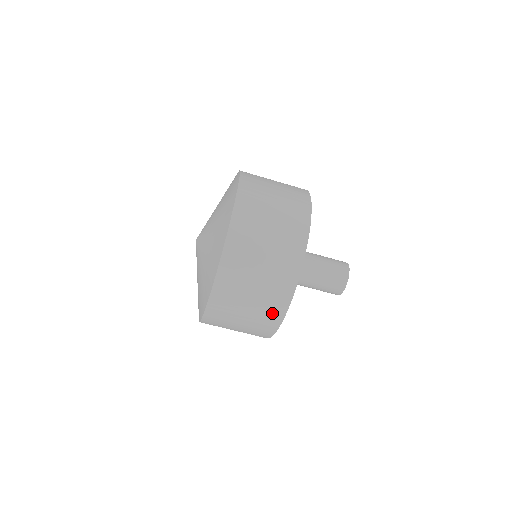
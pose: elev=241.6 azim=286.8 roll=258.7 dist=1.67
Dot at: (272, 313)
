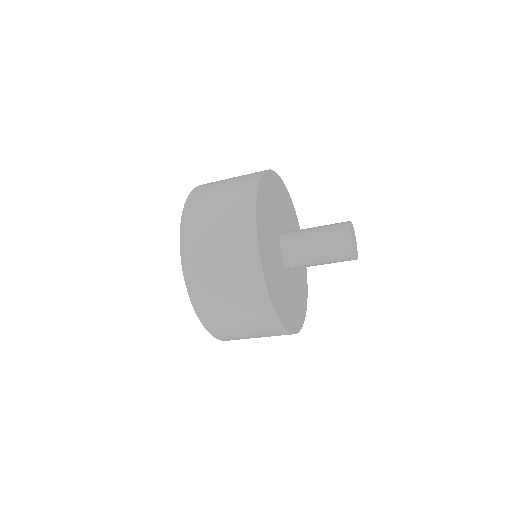
Dot at: (278, 334)
